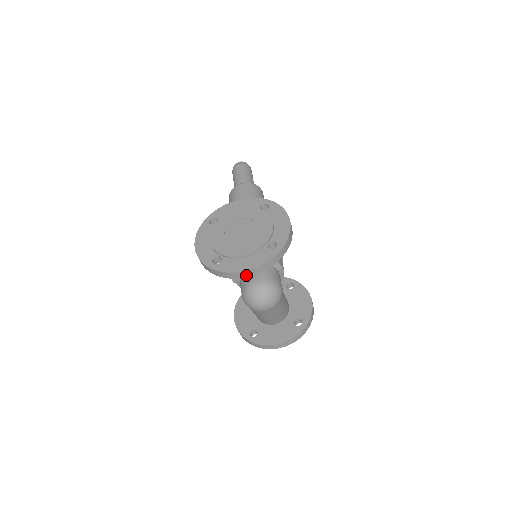
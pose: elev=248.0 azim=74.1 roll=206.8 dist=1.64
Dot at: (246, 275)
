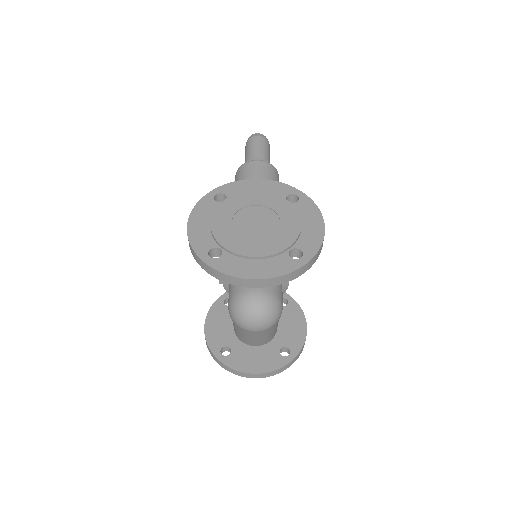
Dot at: (251, 285)
